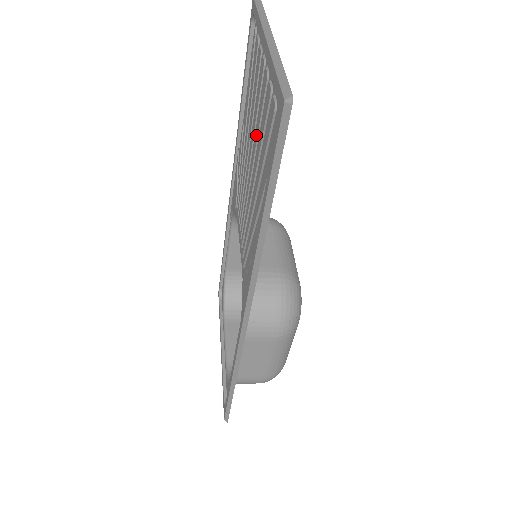
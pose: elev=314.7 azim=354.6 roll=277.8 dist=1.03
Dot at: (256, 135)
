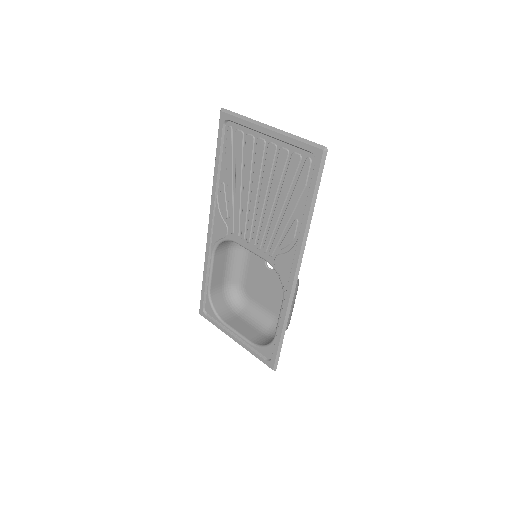
Dot at: (267, 178)
